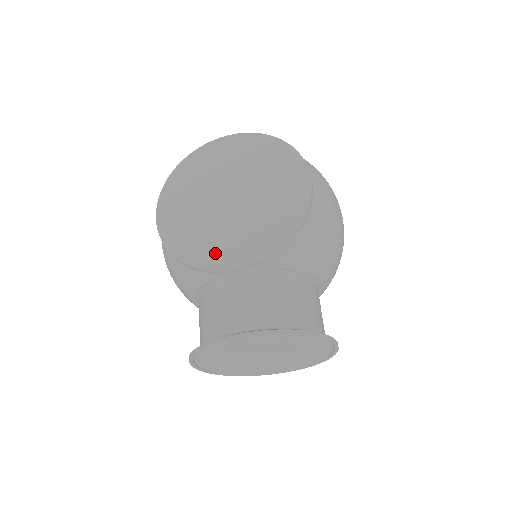
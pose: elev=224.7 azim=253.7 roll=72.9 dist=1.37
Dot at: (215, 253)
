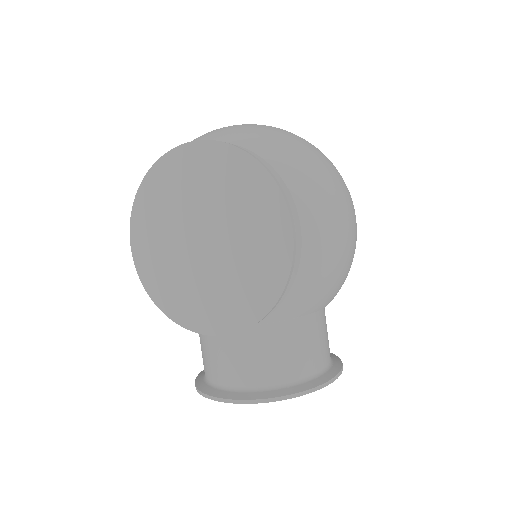
Dot at: (195, 312)
